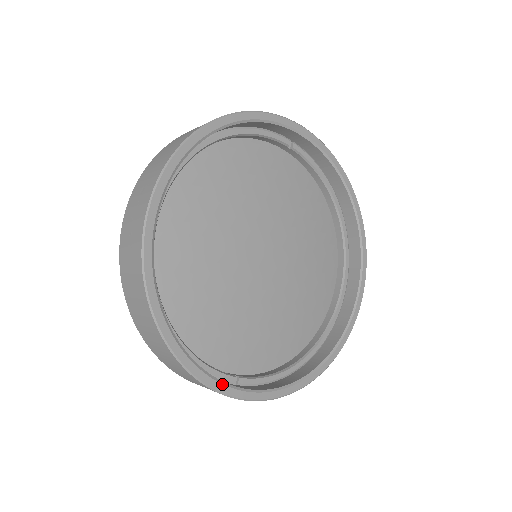
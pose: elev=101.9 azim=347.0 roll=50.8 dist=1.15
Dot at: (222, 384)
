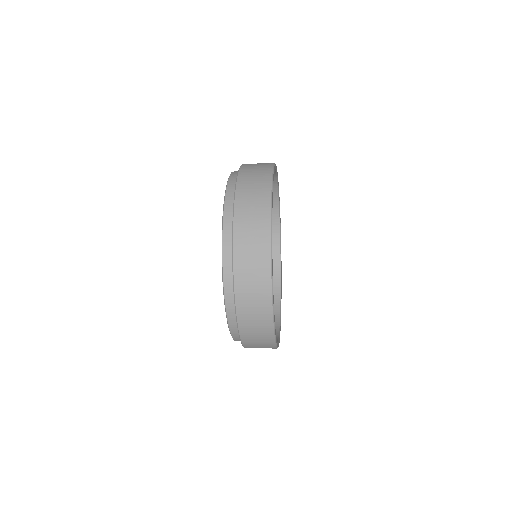
Dot at: (276, 337)
